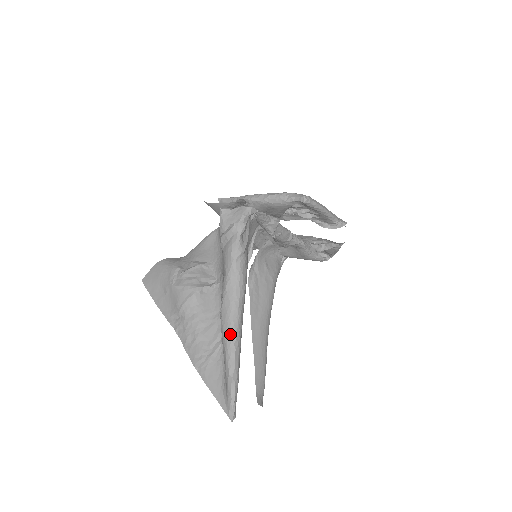
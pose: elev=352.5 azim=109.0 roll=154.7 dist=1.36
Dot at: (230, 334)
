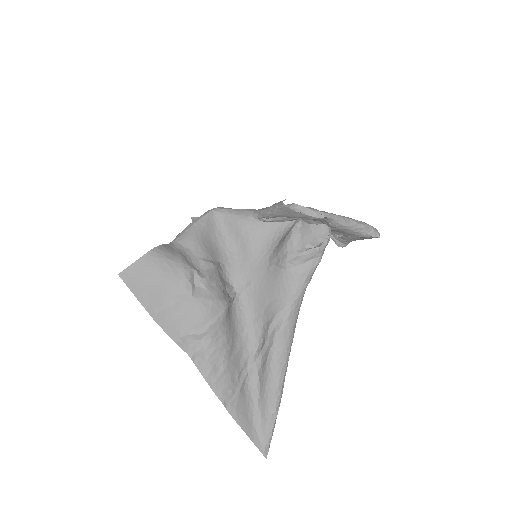
Dot at: (285, 368)
